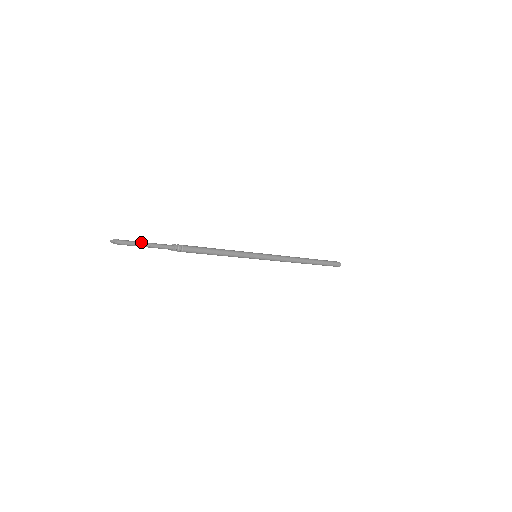
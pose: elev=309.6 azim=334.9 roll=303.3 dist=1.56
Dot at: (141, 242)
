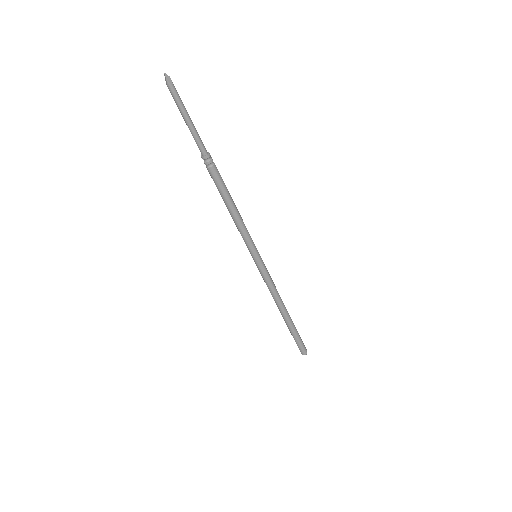
Dot at: (187, 112)
